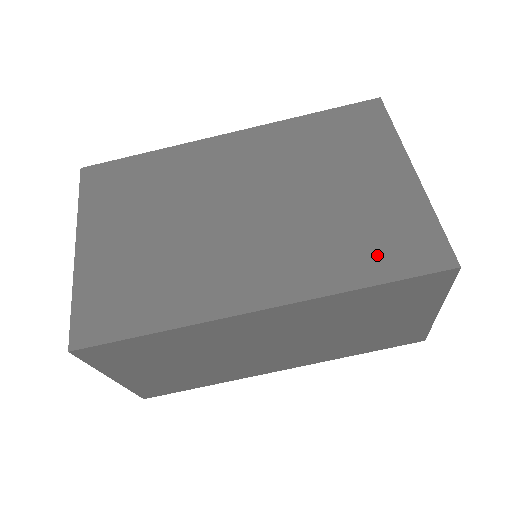
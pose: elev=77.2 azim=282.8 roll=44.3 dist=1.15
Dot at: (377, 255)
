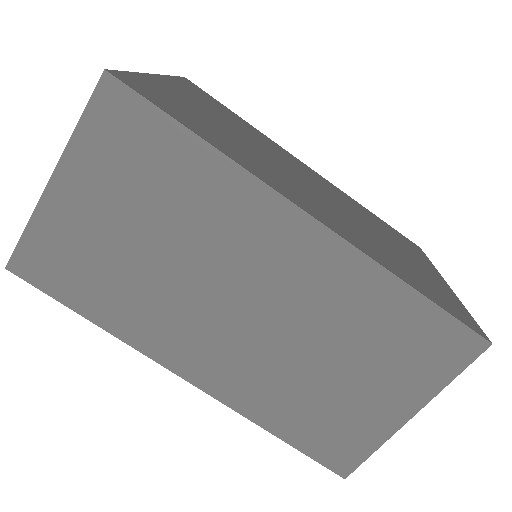
Dot at: (421, 284)
